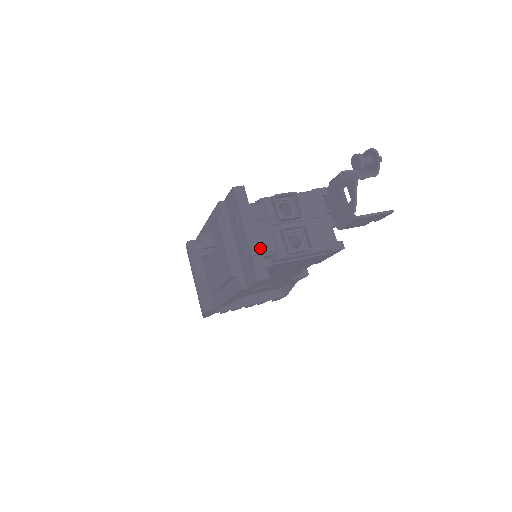
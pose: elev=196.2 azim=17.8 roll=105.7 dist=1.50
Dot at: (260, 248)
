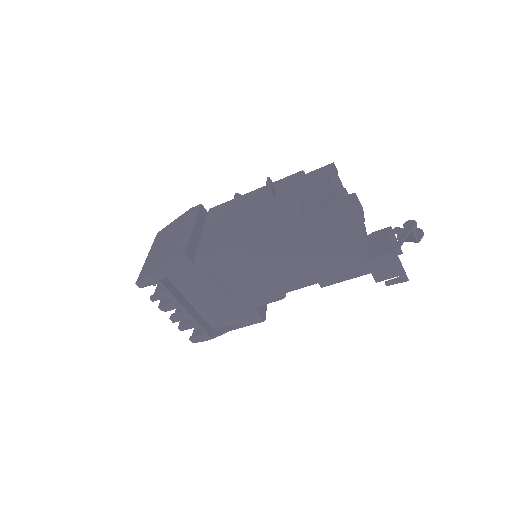
Dot at: (342, 201)
